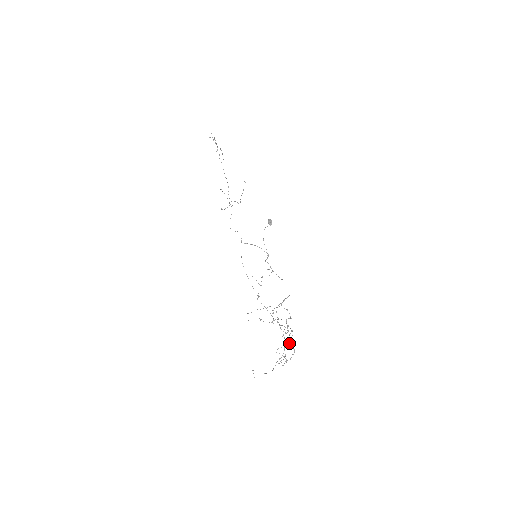
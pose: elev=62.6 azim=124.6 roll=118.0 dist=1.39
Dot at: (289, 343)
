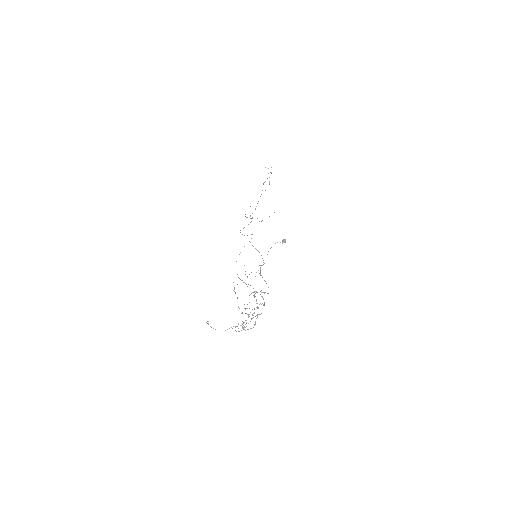
Dot at: occluded
